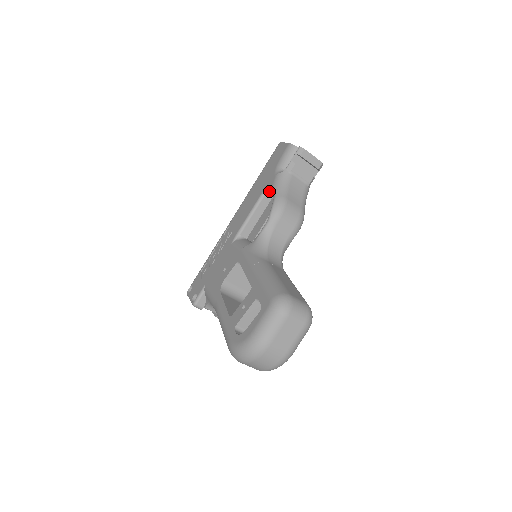
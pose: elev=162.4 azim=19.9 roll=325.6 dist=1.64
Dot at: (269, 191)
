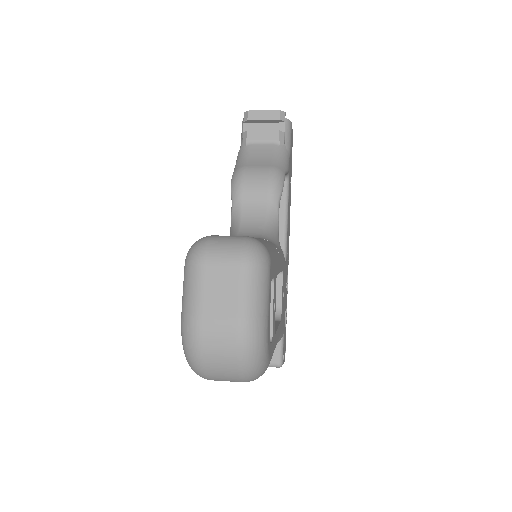
Dot at: occluded
